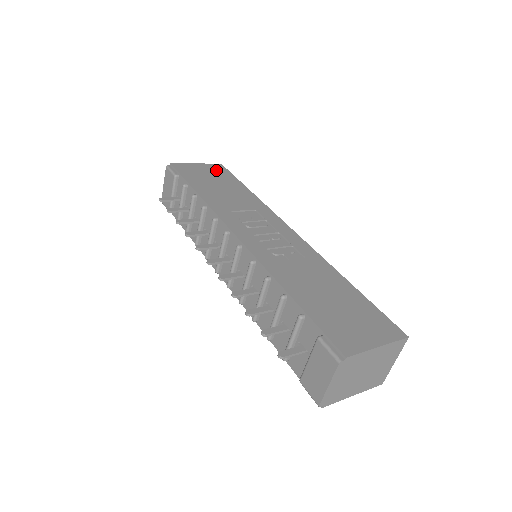
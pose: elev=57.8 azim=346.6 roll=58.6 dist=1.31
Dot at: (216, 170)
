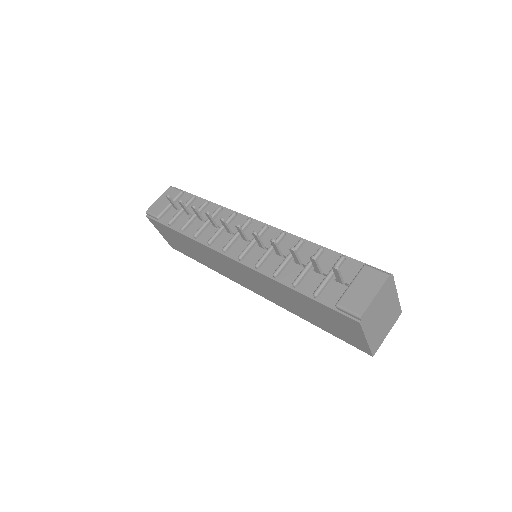
Dot at: occluded
